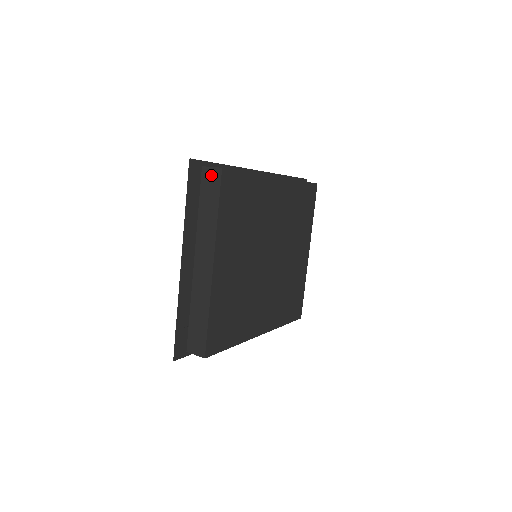
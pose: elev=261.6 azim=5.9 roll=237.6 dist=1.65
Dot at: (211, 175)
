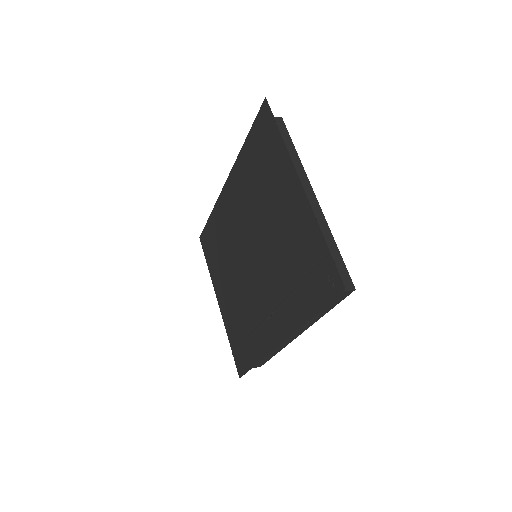
Dot at: occluded
